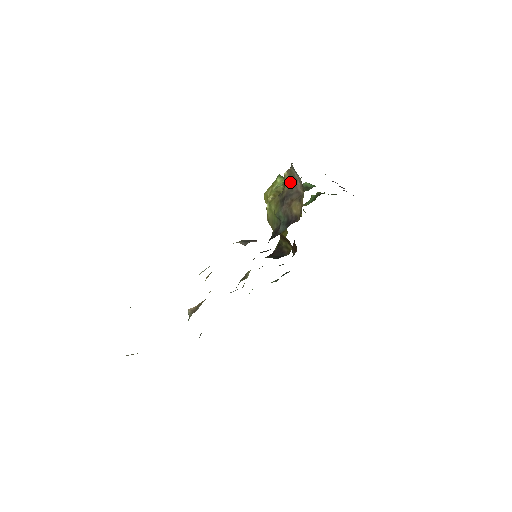
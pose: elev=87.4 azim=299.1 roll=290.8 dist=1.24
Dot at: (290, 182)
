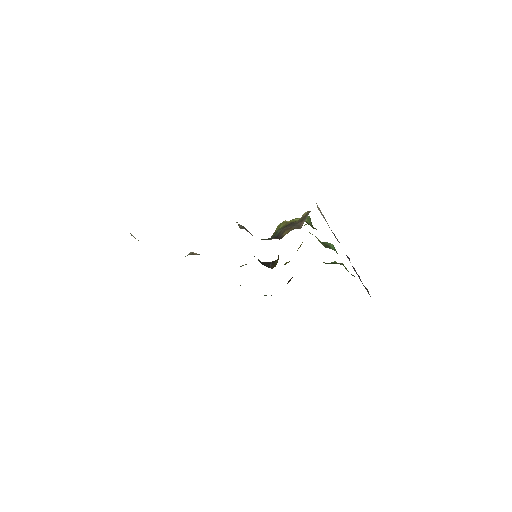
Dot at: (302, 218)
